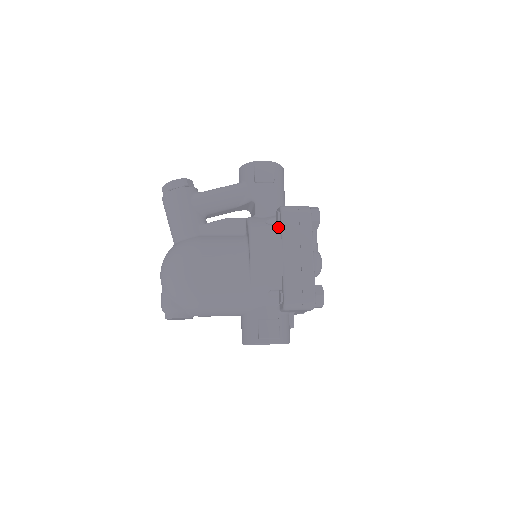
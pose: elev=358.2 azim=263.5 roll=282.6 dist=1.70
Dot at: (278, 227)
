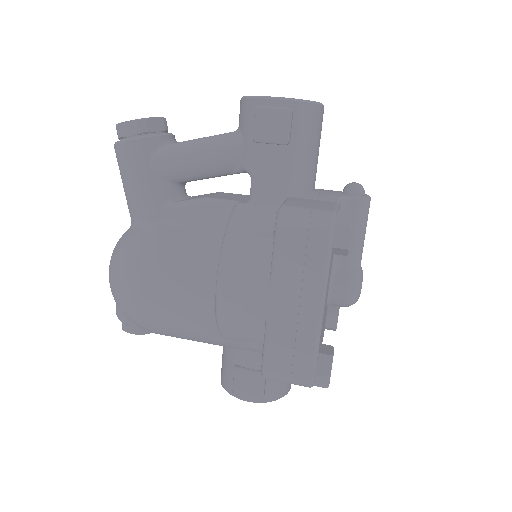
Dot at: (272, 245)
